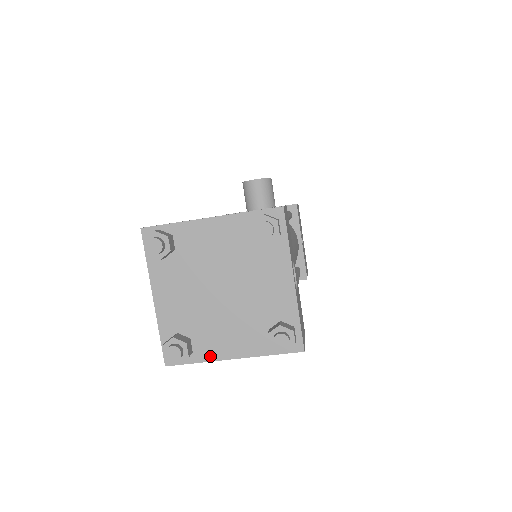
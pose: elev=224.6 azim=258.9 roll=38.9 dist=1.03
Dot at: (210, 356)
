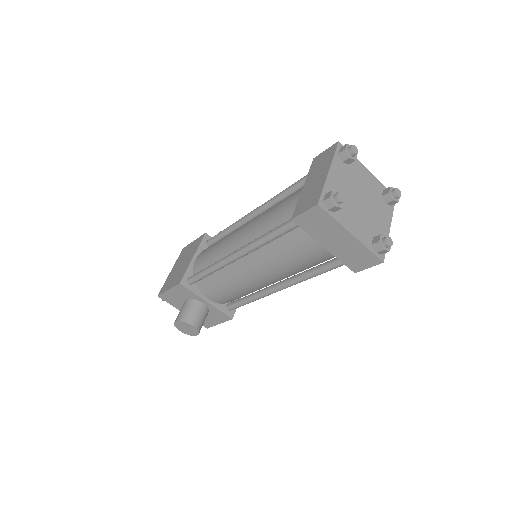
Dot at: (342, 222)
